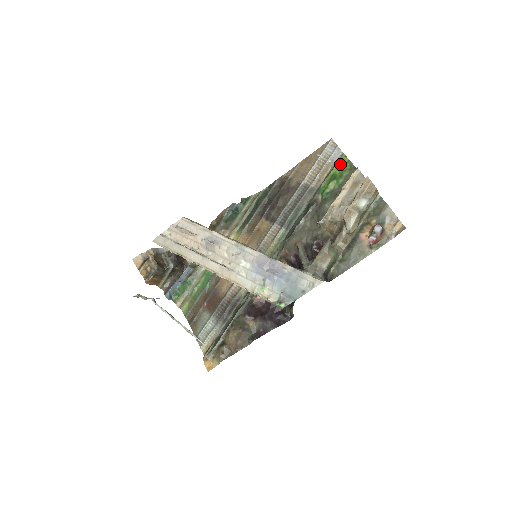
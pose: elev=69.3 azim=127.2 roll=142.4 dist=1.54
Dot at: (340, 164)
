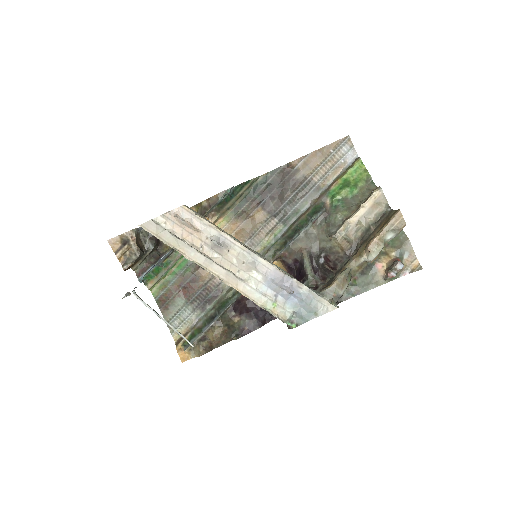
Dot at: (355, 170)
